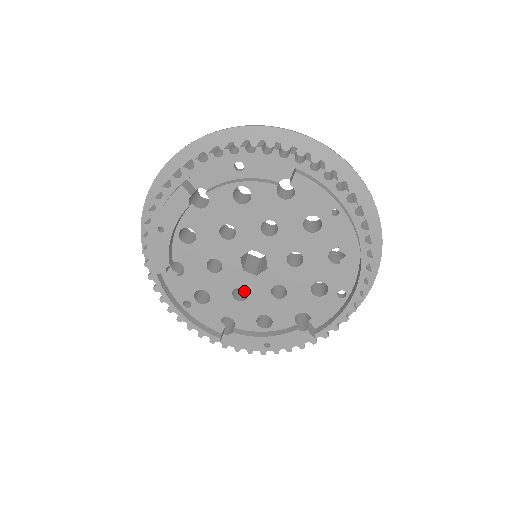
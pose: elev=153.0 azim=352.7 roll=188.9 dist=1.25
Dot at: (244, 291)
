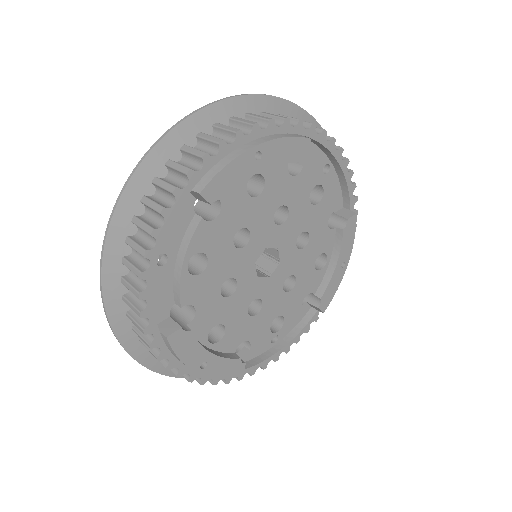
Dot at: occluded
